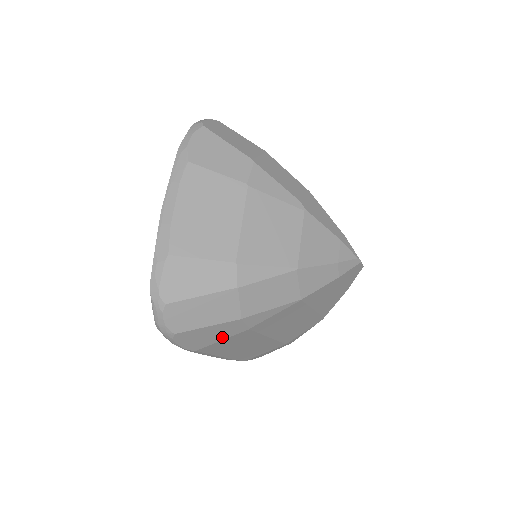
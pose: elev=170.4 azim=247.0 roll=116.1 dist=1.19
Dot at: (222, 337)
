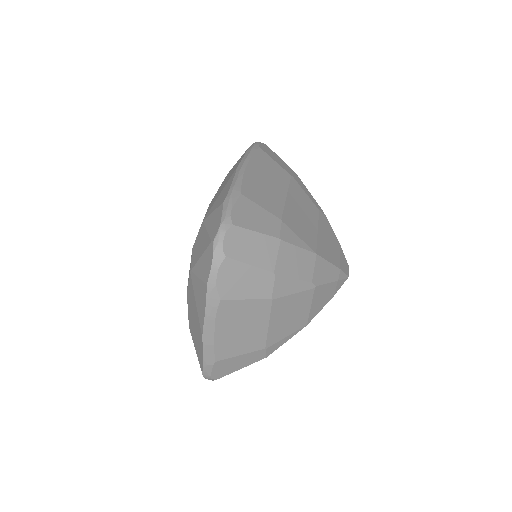
Dot at: occluded
